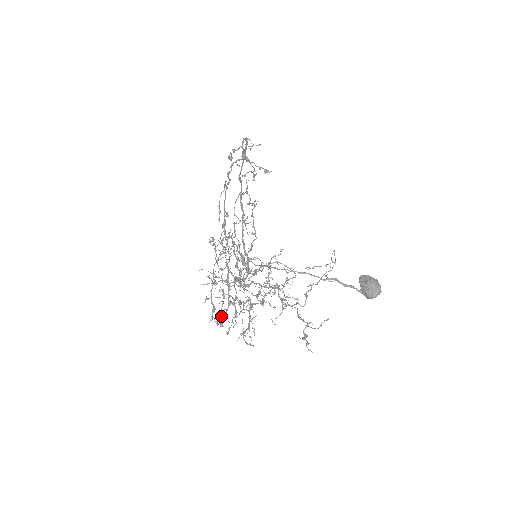
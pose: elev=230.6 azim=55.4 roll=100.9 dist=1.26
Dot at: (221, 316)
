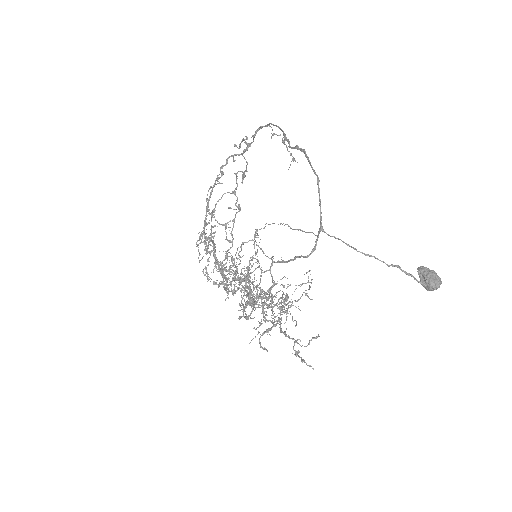
Dot at: occluded
